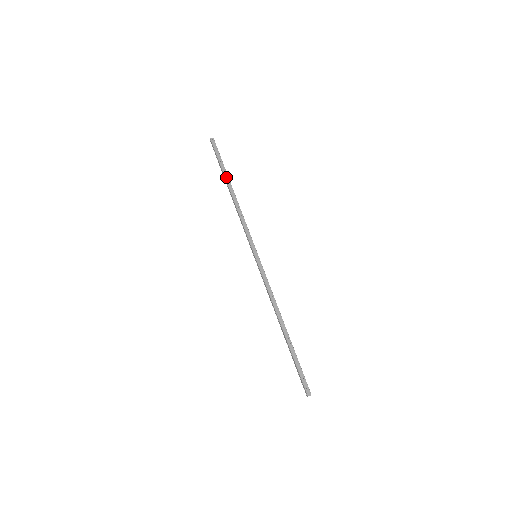
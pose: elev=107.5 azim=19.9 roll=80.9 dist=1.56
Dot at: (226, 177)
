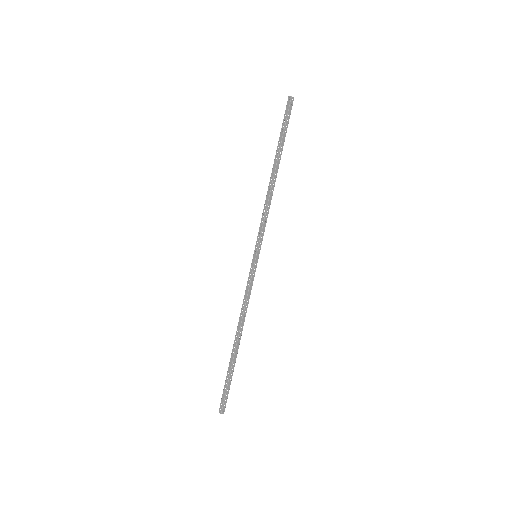
Dot at: occluded
